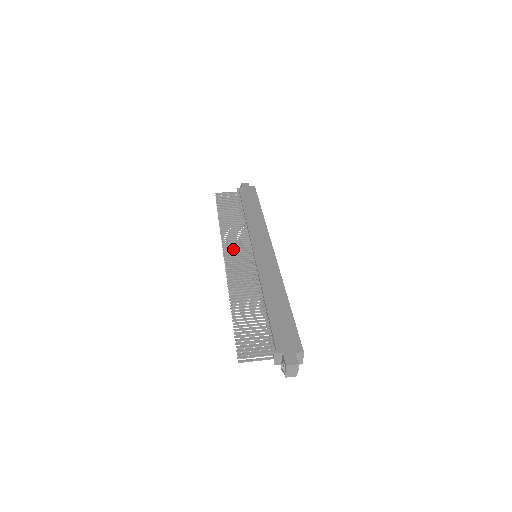
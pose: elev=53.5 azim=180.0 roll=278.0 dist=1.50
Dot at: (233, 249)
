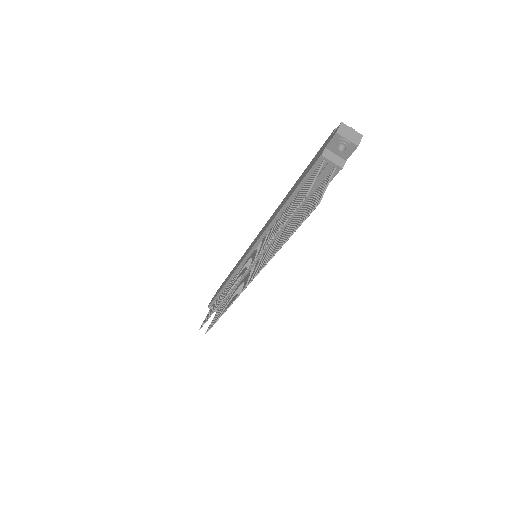
Dot at: (236, 279)
